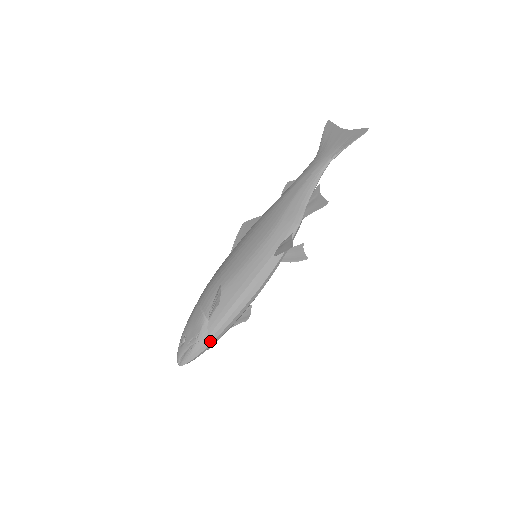
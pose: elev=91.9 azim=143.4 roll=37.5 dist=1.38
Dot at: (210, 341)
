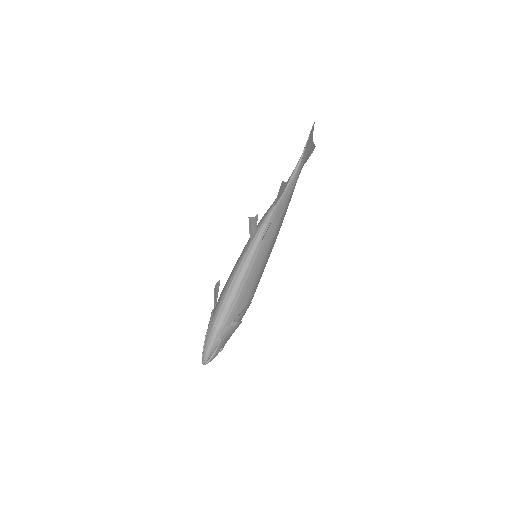
Dot at: (213, 328)
